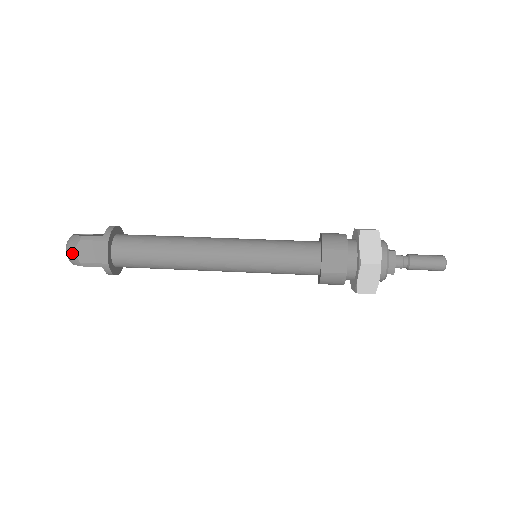
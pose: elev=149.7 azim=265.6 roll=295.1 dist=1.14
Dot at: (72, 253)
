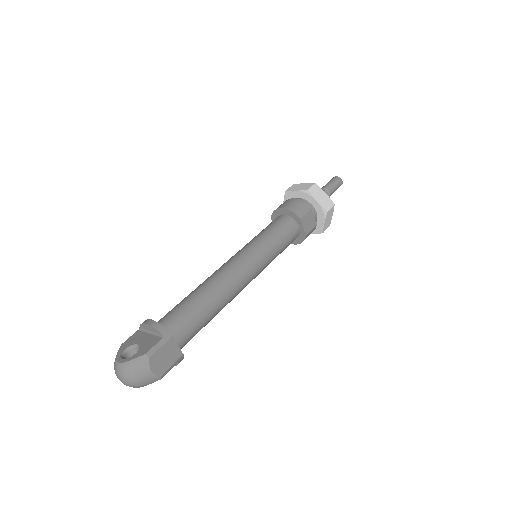
Dot at: (146, 376)
